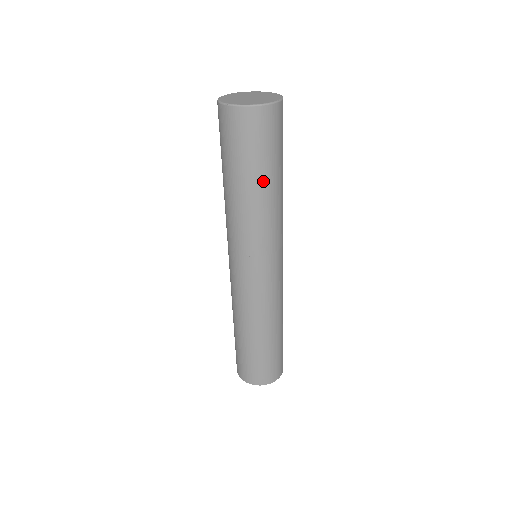
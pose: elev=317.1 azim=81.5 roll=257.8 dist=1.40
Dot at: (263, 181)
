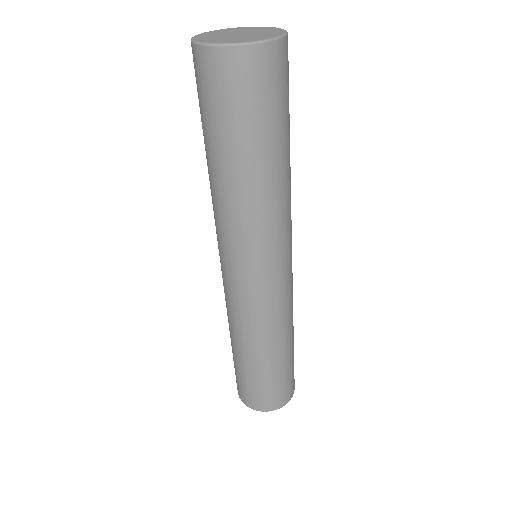
Dot at: (244, 160)
